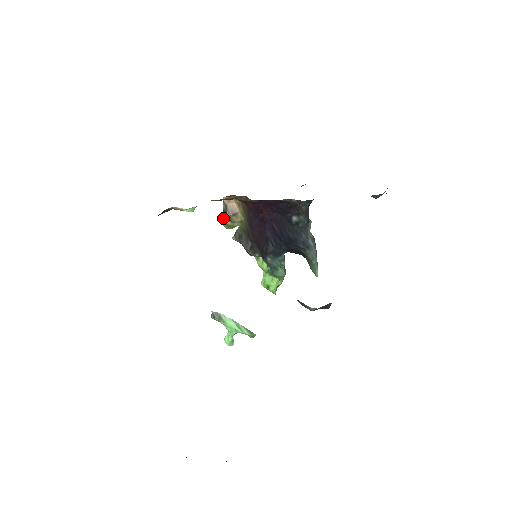
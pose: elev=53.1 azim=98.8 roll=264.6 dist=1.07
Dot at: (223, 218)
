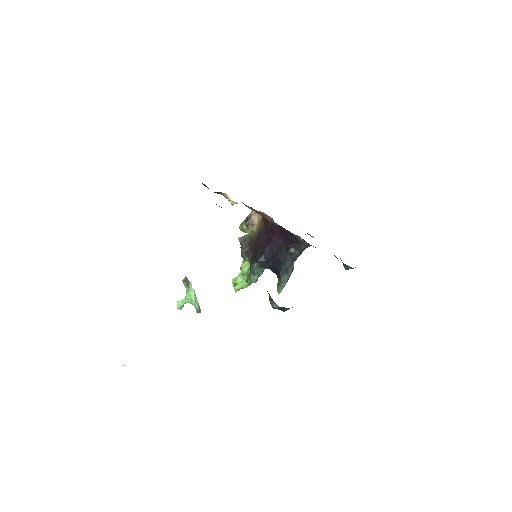
Dot at: (243, 222)
